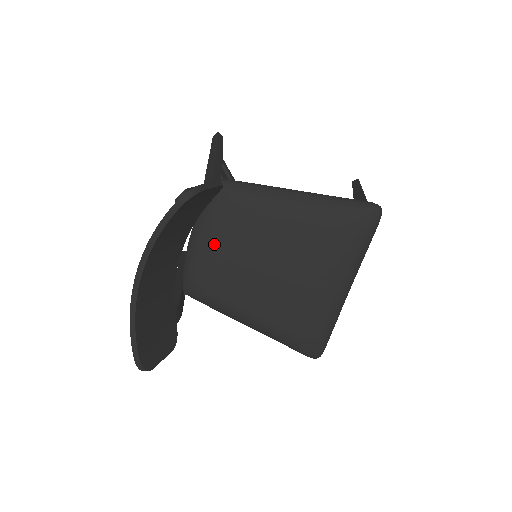
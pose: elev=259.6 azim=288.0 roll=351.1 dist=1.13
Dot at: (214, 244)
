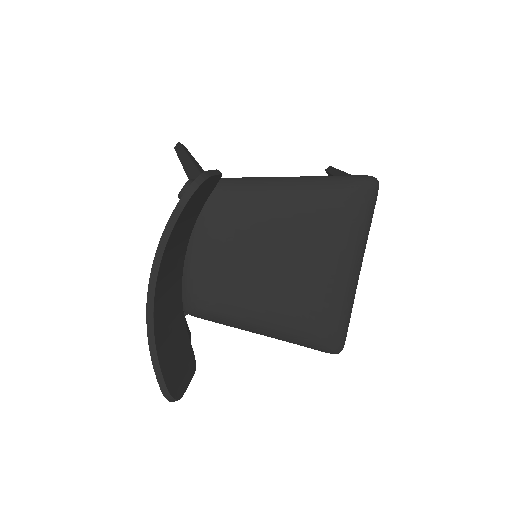
Dot at: (211, 250)
